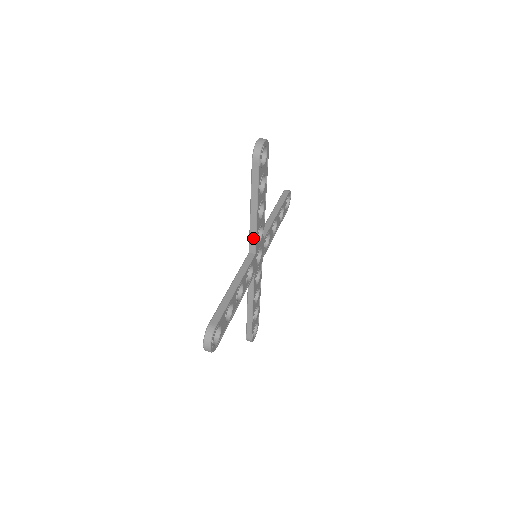
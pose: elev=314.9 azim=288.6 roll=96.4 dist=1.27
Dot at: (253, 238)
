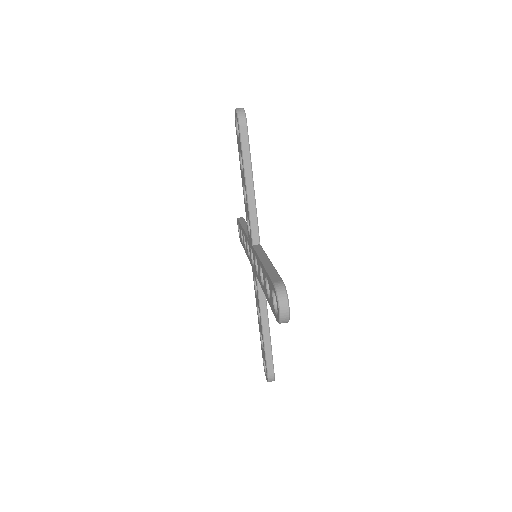
Dot at: (255, 223)
